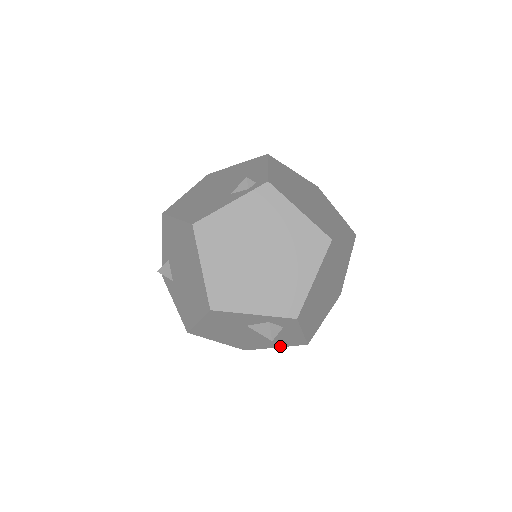
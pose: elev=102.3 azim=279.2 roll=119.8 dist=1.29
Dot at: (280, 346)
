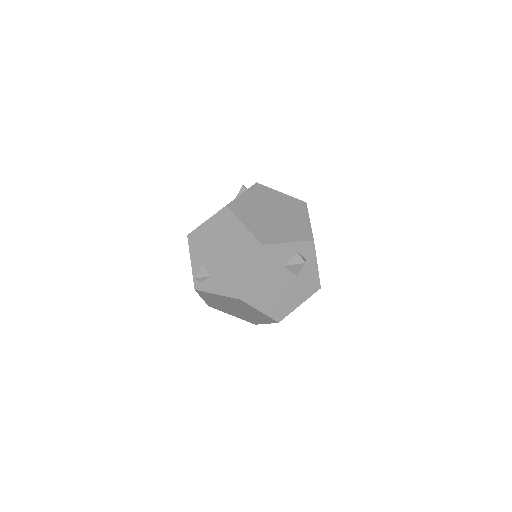
Dot at: (303, 301)
